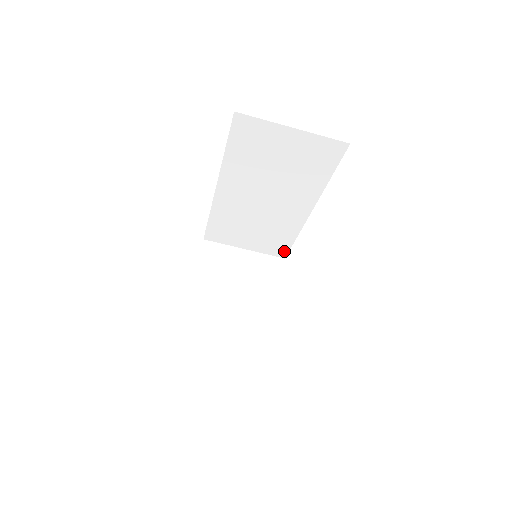
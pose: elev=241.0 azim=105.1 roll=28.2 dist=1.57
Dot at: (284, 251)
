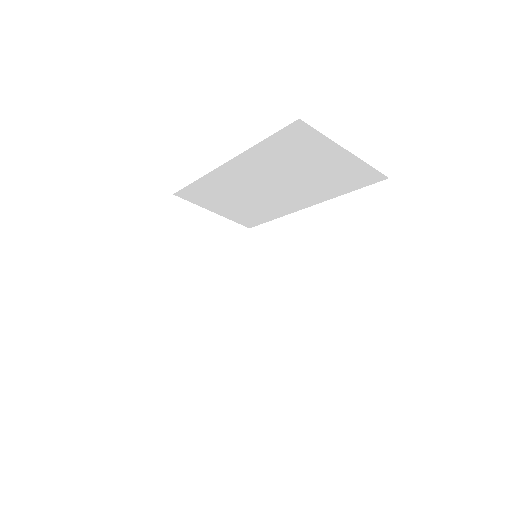
Dot at: (253, 224)
